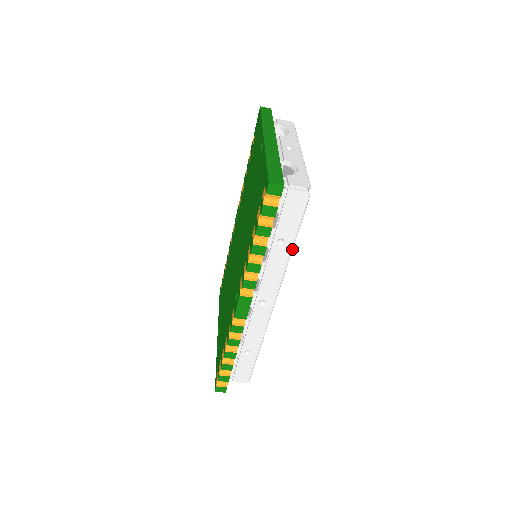
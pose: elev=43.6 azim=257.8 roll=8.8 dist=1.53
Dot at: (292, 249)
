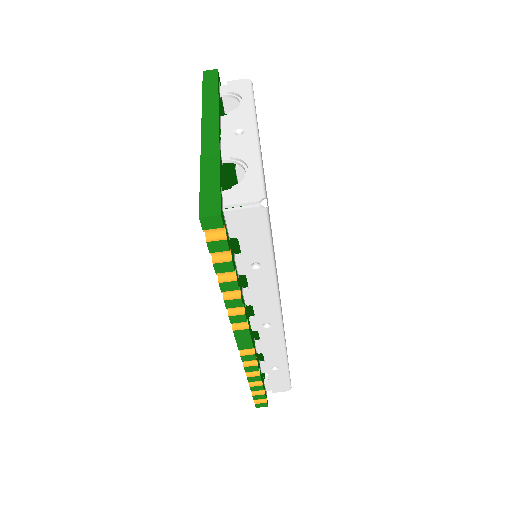
Dot at: (274, 269)
